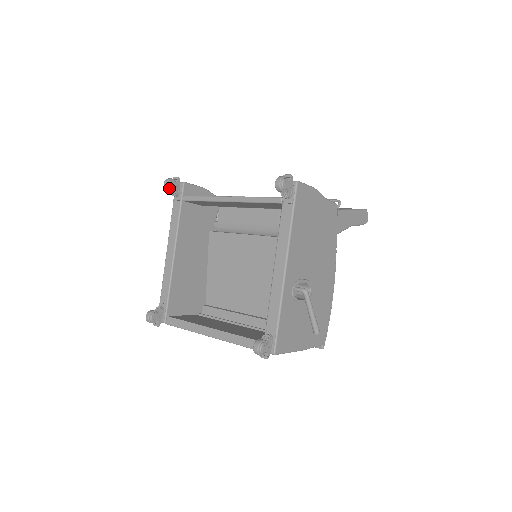
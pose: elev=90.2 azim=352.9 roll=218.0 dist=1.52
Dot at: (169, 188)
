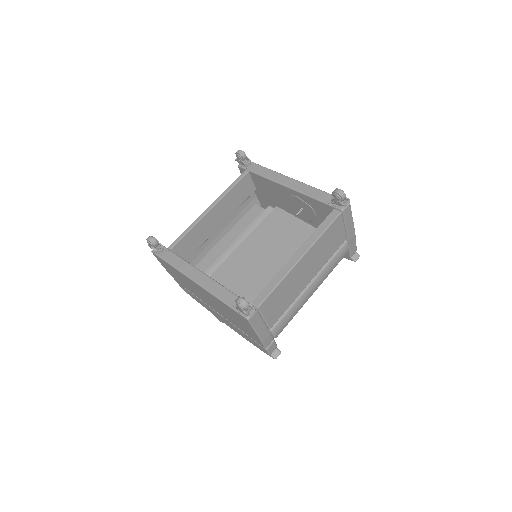
Dot at: (155, 240)
